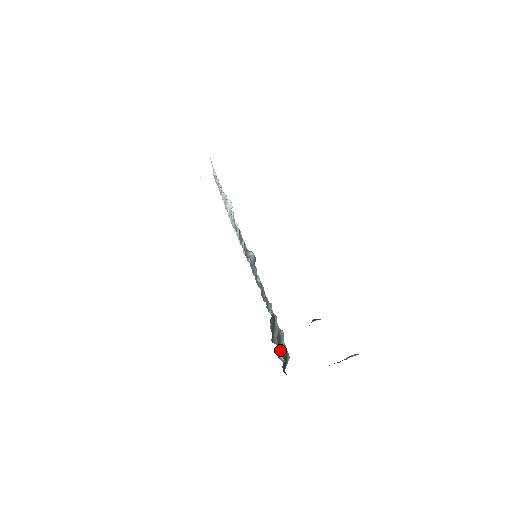
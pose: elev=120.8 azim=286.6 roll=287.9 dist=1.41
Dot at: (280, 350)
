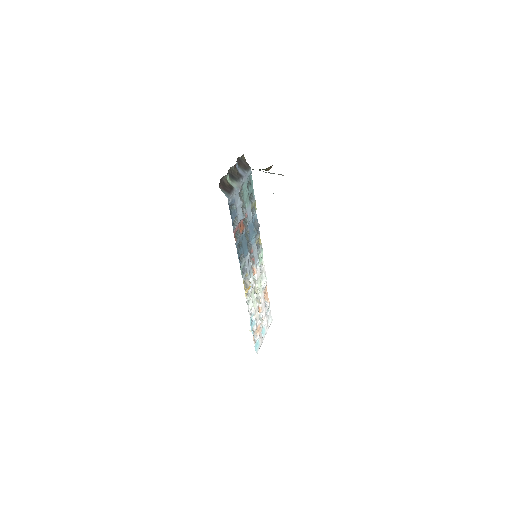
Dot at: (232, 179)
